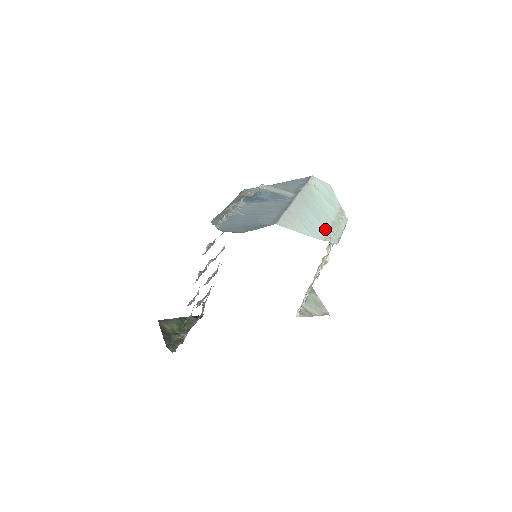
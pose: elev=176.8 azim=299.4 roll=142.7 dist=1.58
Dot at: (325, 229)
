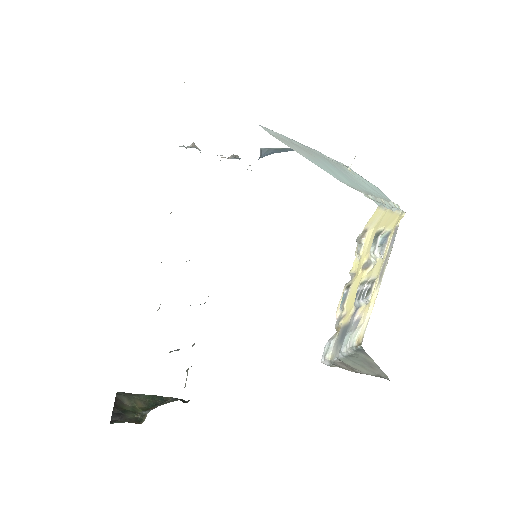
Dot at: (358, 188)
